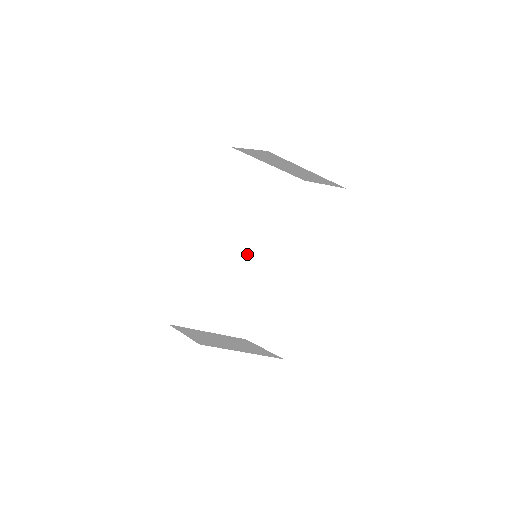
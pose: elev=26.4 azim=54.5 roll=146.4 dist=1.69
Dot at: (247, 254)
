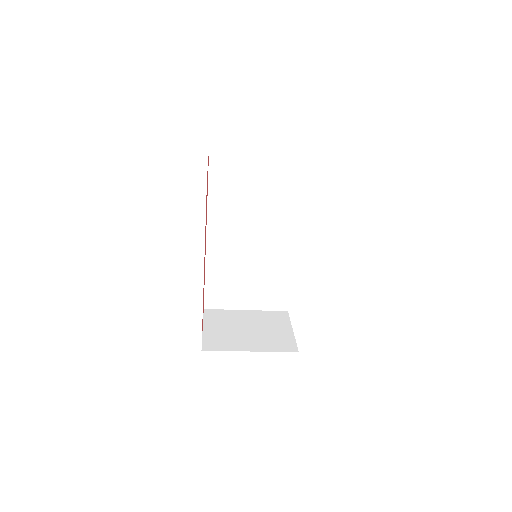
Dot at: (264, 240)
